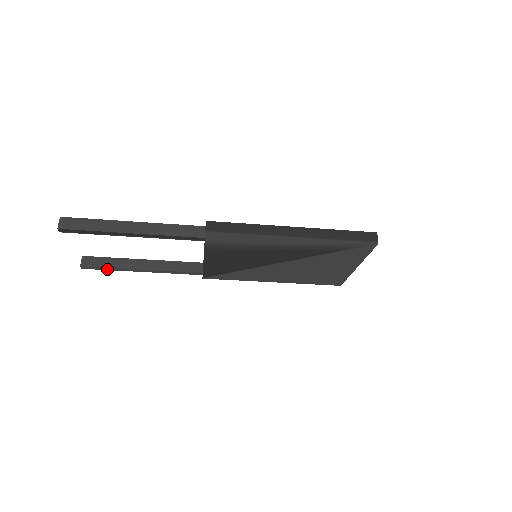
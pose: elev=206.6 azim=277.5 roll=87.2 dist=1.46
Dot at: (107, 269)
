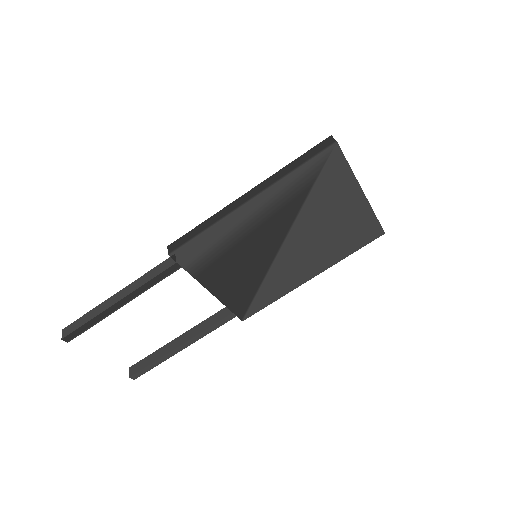
Dot at: (153, 366)
